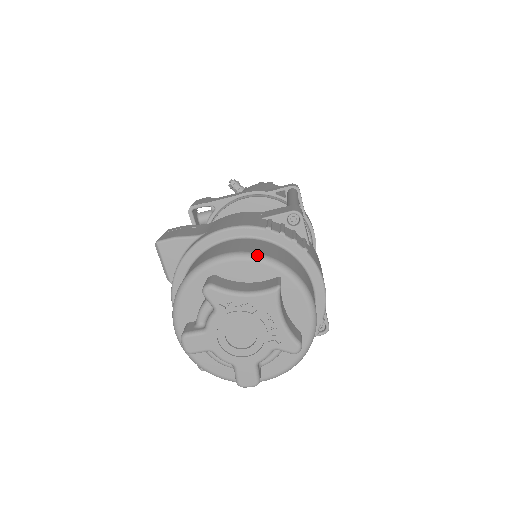
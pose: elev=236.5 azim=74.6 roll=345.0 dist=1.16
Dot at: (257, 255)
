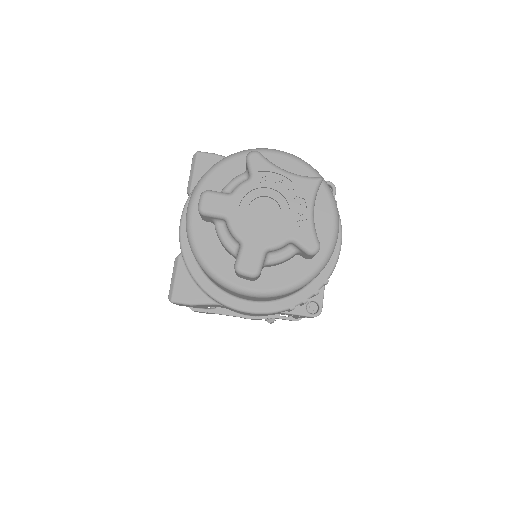
Dot at: occluded
